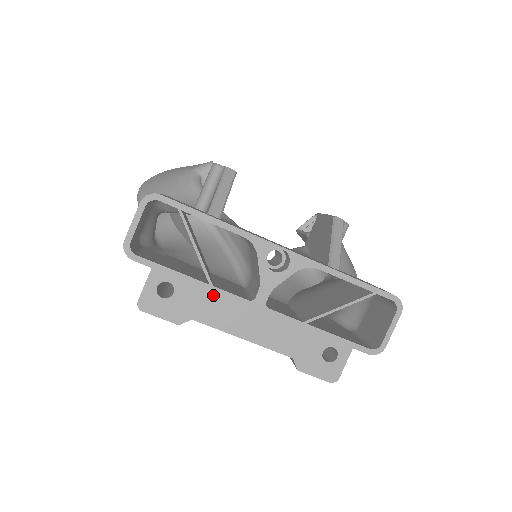
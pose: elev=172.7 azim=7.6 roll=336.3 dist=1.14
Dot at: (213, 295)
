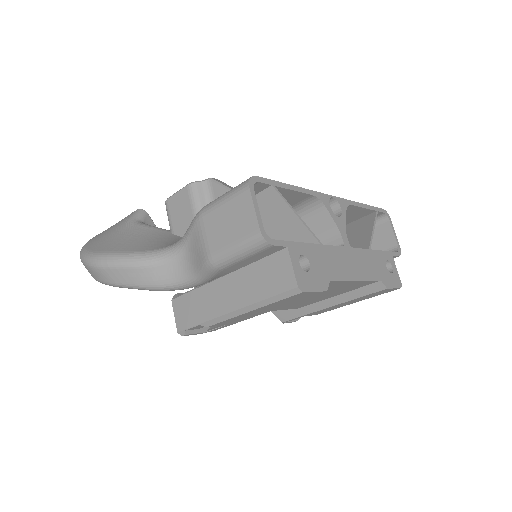
Dot at: (327, 252)
